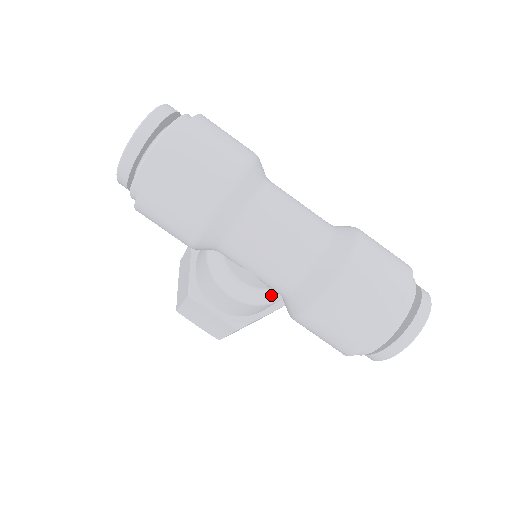
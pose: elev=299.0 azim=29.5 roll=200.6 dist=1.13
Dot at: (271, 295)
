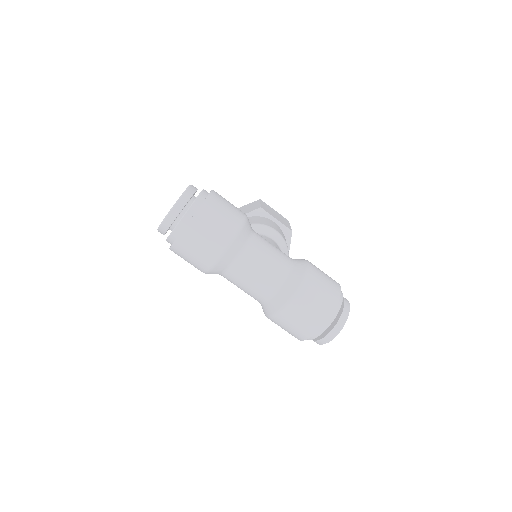
Dot at: occluded
